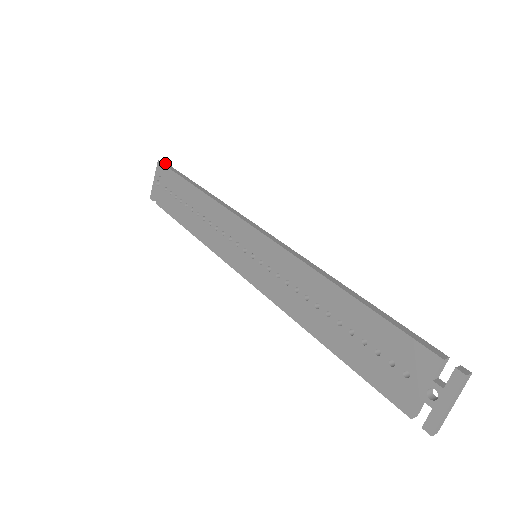
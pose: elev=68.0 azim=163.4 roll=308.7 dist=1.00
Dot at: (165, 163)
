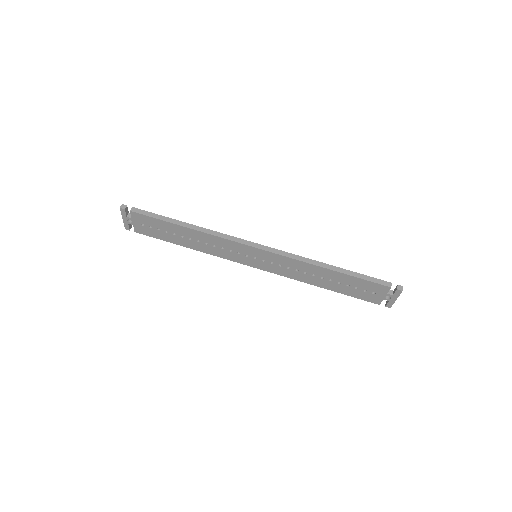
Dot at: (126, 206)
